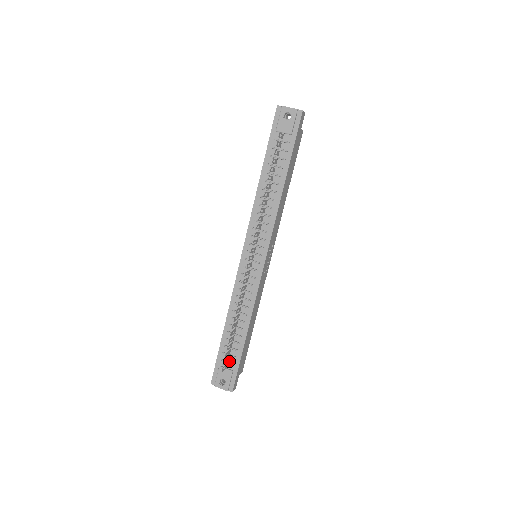
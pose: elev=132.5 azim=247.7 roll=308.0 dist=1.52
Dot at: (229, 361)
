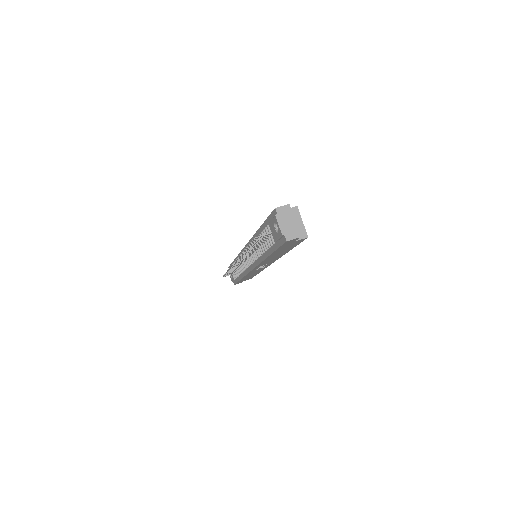
Dot at: occluded
